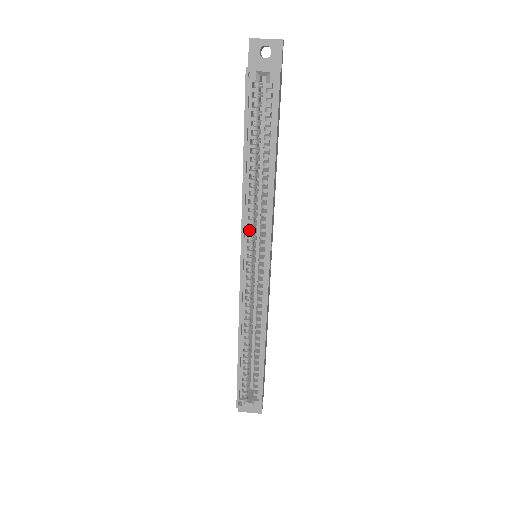
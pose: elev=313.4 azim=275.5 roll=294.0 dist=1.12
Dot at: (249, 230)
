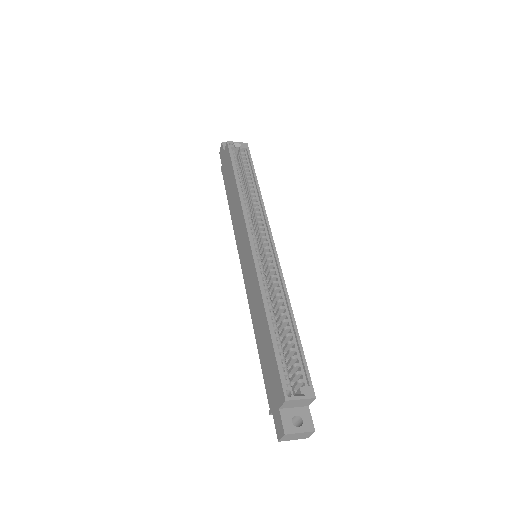
Dot at: (250, 222)
